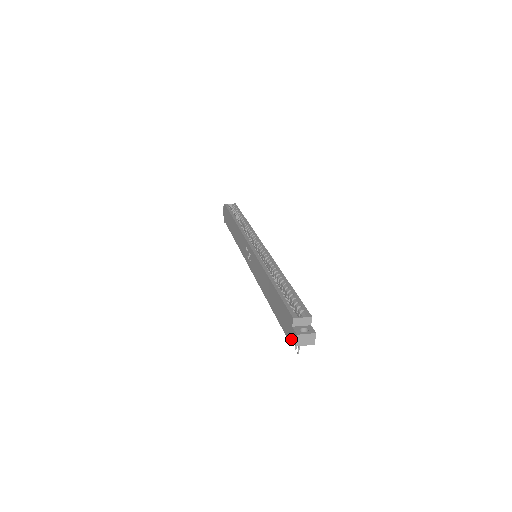
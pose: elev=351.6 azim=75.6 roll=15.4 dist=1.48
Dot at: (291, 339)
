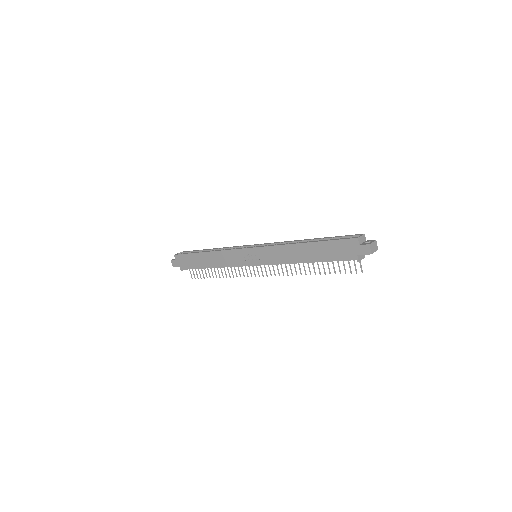
Dot at: (359, 258)
